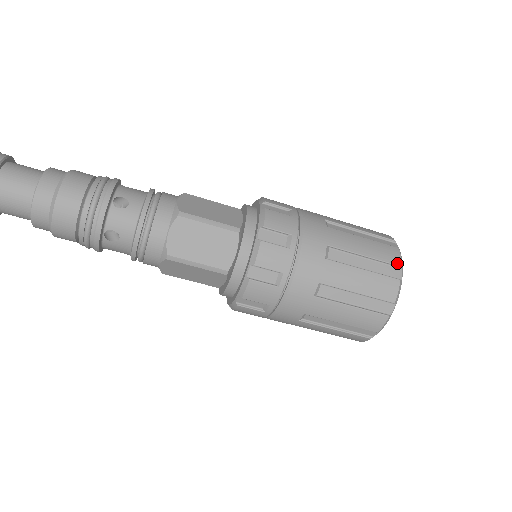
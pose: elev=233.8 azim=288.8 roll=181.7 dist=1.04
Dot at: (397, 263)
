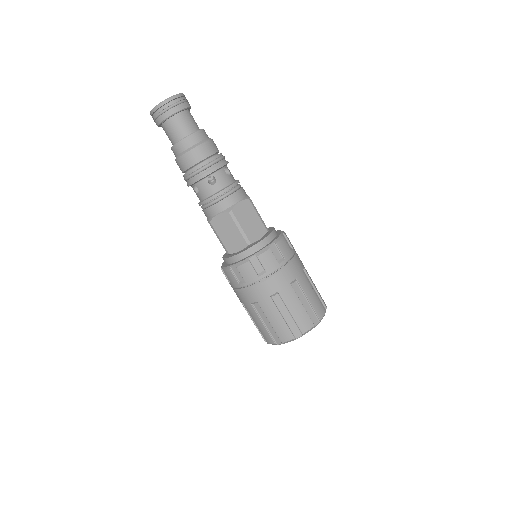
Dot at: (302, 331)
